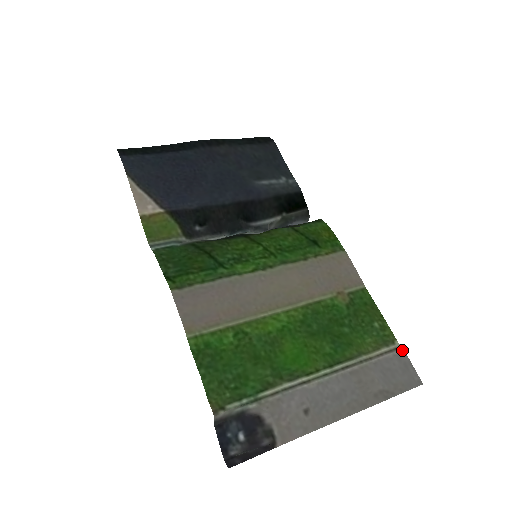
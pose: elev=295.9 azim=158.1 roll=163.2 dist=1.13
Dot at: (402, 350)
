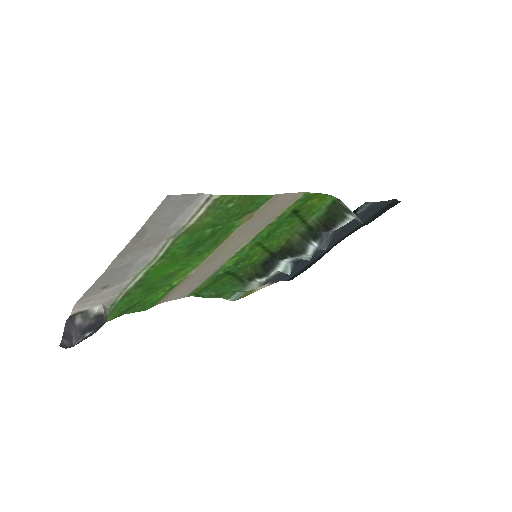
Dot at: (208, 195)
